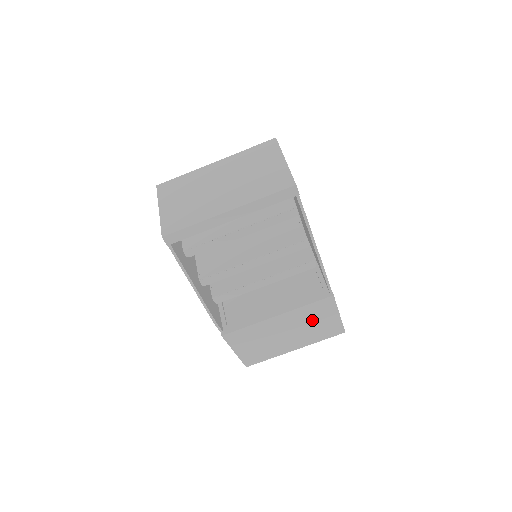
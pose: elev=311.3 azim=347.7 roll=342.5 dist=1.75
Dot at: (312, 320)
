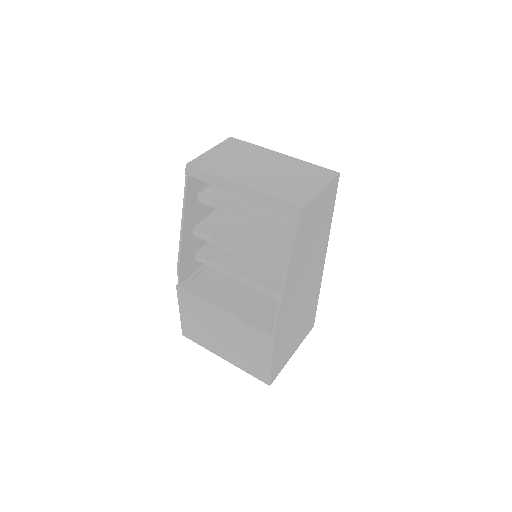
Dot at: (248, 344)
